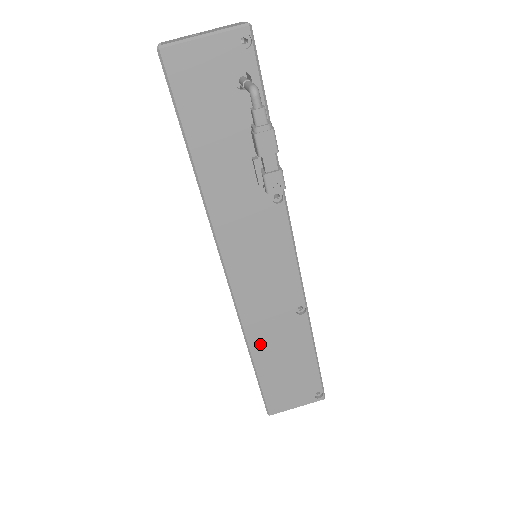
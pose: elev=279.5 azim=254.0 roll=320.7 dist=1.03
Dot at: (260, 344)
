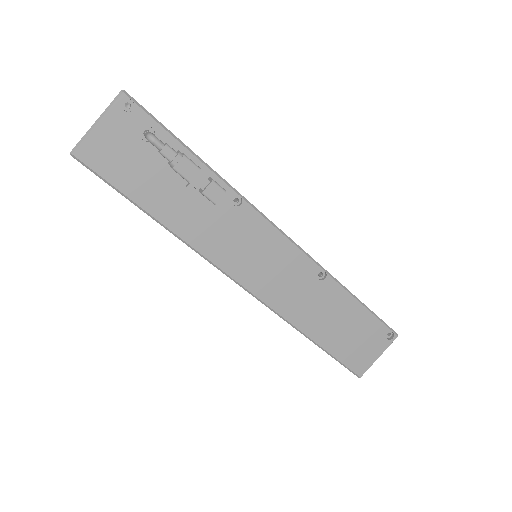
Dot at: (308, 323)
